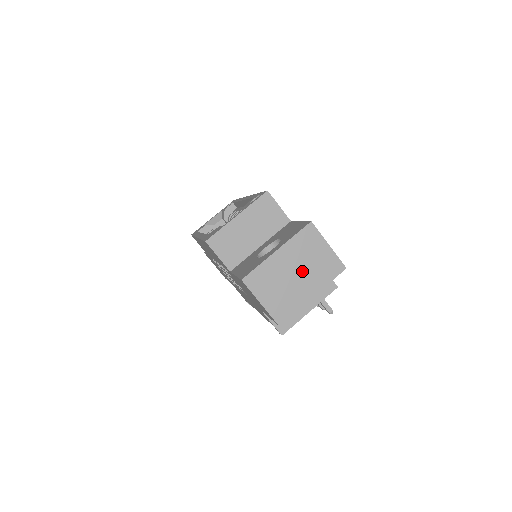
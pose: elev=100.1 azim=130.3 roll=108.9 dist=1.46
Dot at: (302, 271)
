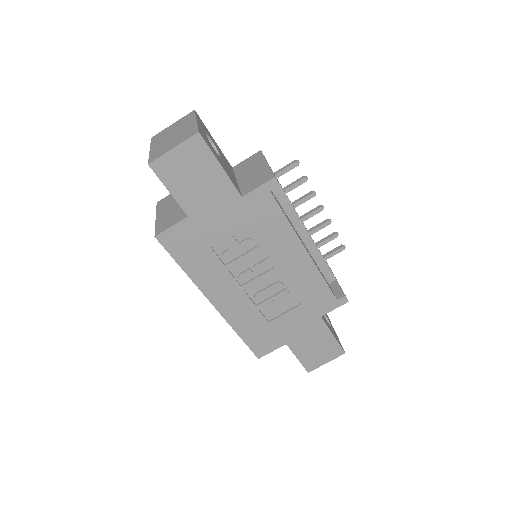
Dot at: (175, 132)
